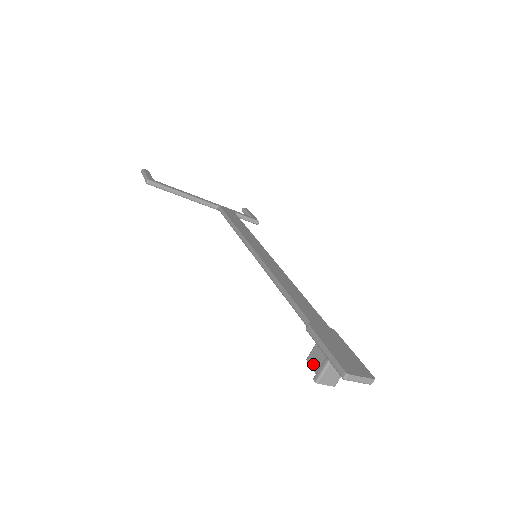
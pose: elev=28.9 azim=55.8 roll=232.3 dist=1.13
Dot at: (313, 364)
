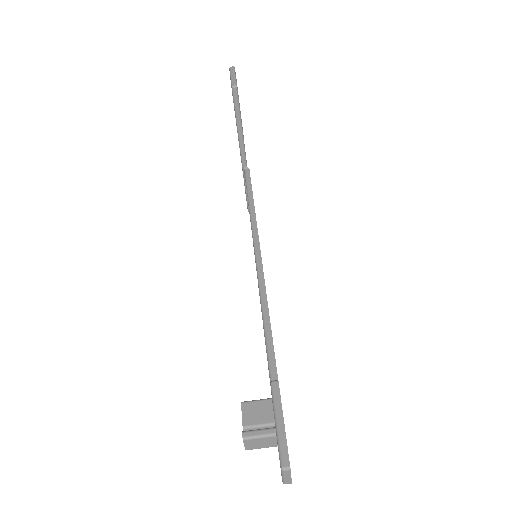
Dot at: (247, 414)
